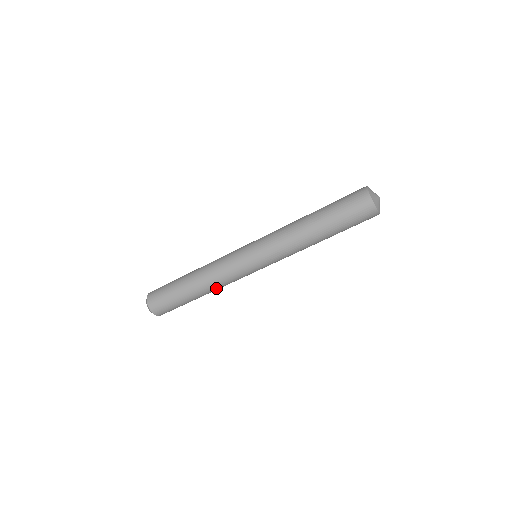
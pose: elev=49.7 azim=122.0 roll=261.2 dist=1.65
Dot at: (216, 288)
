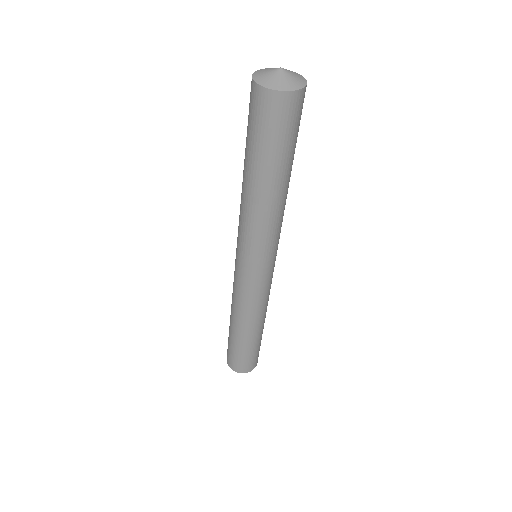
Dot at: (252, 318)
